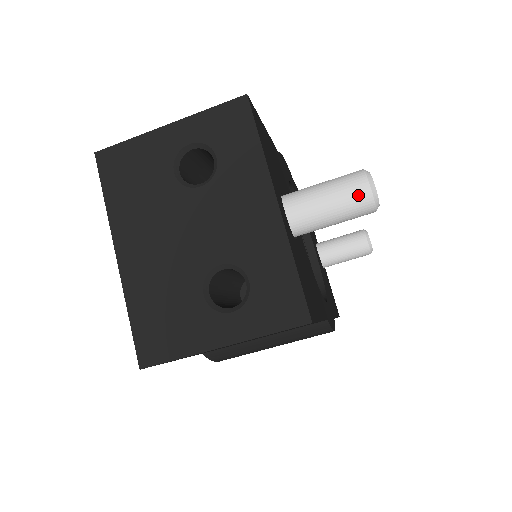
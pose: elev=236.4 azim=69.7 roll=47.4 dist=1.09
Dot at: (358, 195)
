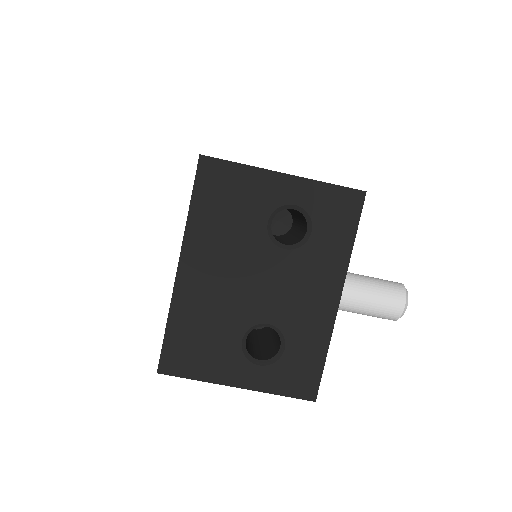
Dot at: (392, 309)
